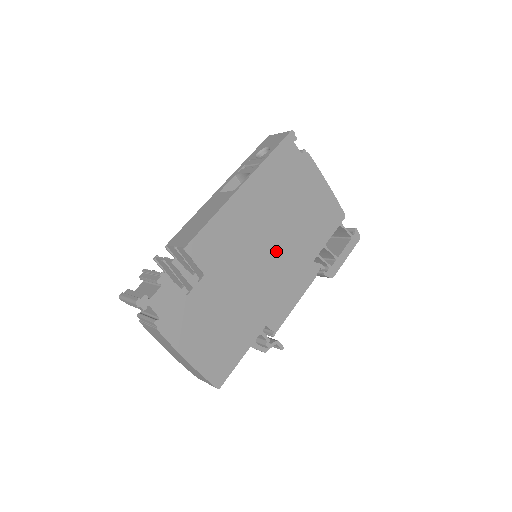
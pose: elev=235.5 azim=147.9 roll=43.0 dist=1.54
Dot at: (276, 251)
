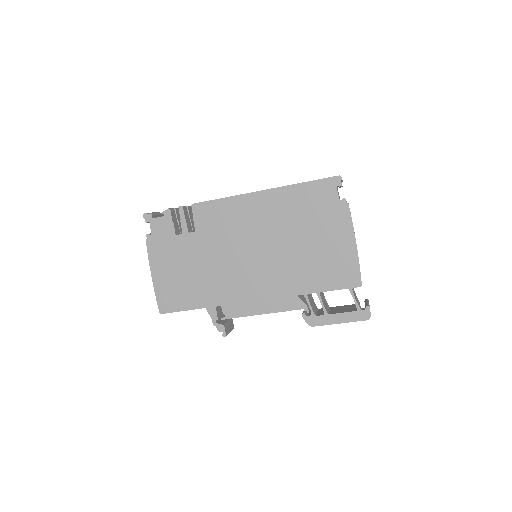
Dot at: (264, 259)
